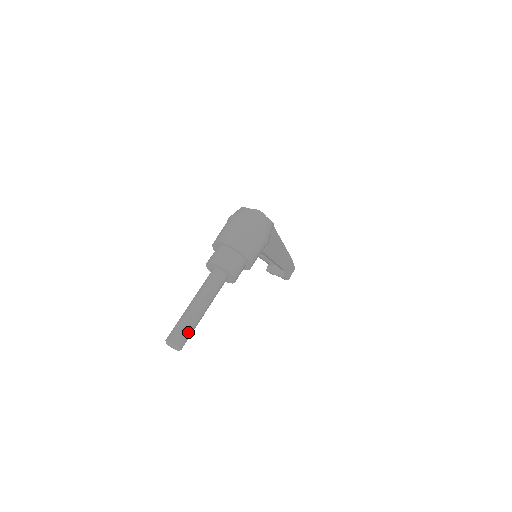
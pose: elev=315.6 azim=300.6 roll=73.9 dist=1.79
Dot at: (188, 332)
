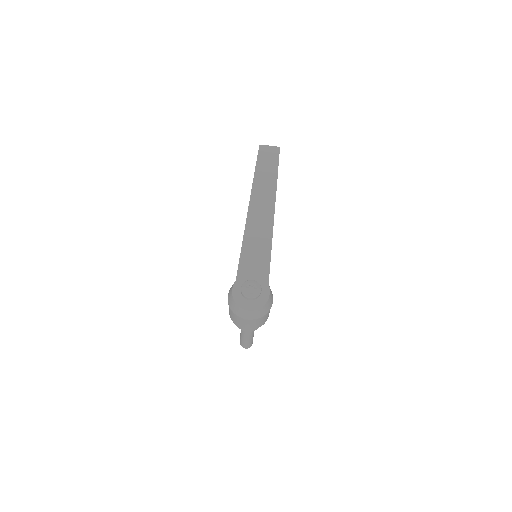
Dot at: occluded
